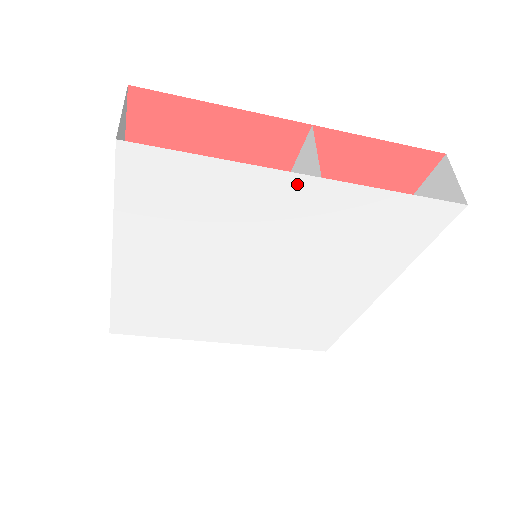
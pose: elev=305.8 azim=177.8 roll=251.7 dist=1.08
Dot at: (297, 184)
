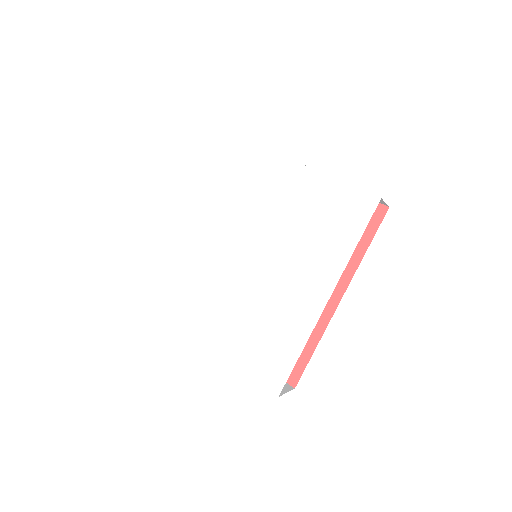
Dot at: (284, 165)
